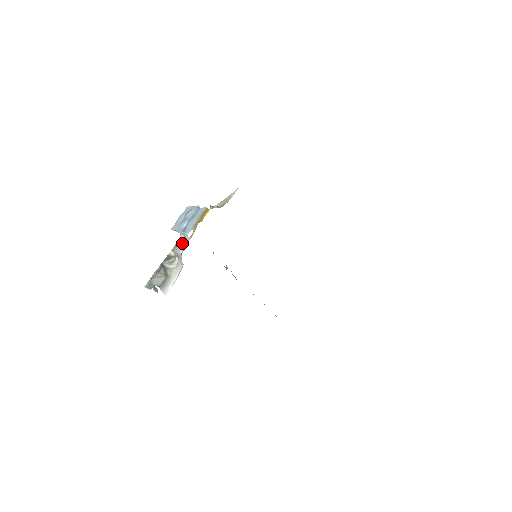
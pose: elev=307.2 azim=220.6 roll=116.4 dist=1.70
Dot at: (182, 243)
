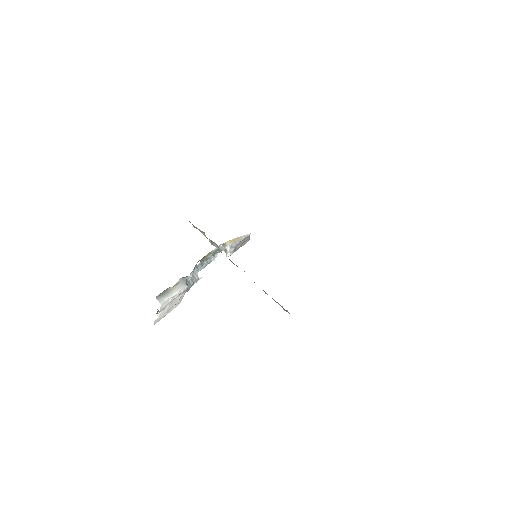
Dot at: occluded
